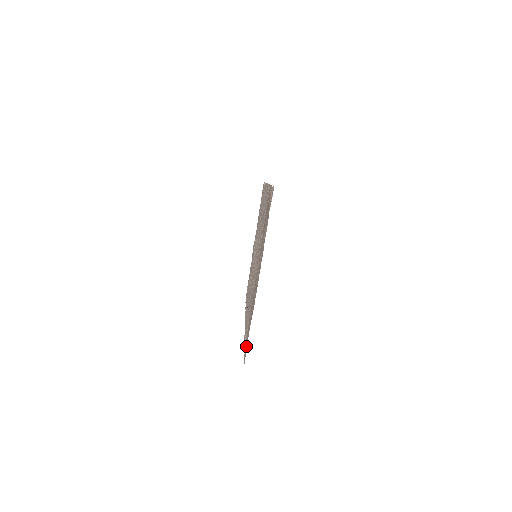
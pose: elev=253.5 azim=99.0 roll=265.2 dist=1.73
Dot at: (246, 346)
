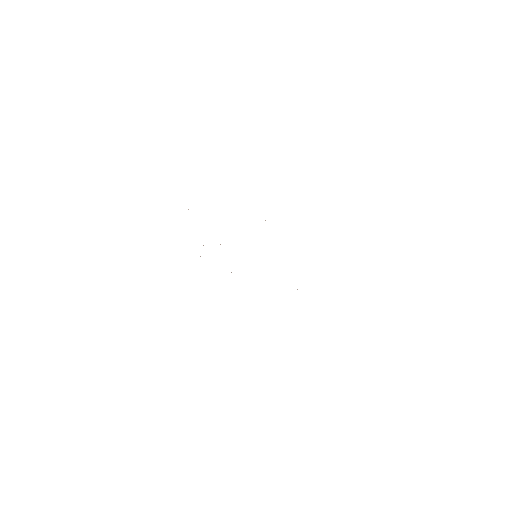
Dot at: occluded
